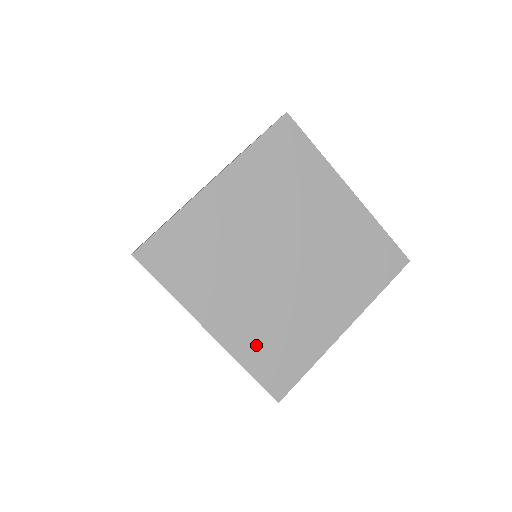
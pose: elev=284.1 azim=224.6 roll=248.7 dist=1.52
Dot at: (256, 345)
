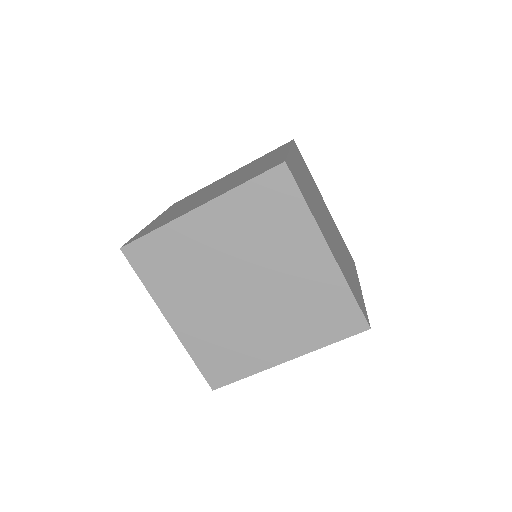
Dot at: (205, 345)
